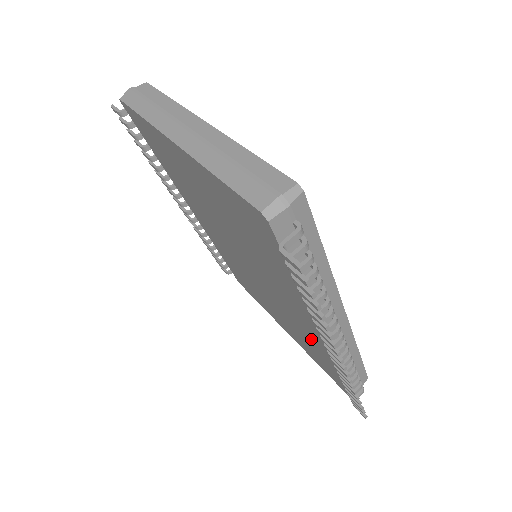
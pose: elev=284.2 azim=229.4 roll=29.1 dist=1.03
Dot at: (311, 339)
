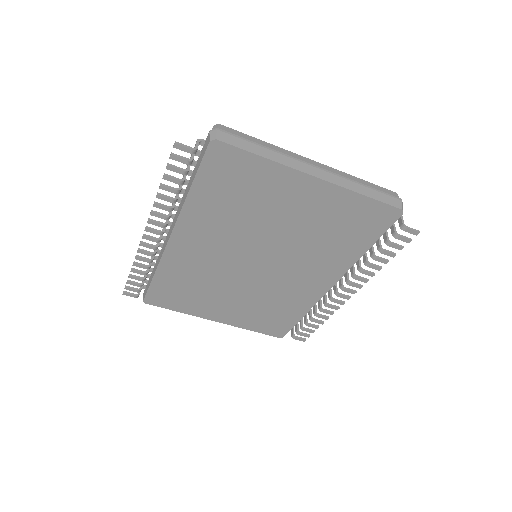
Dot at: (294, 301)
